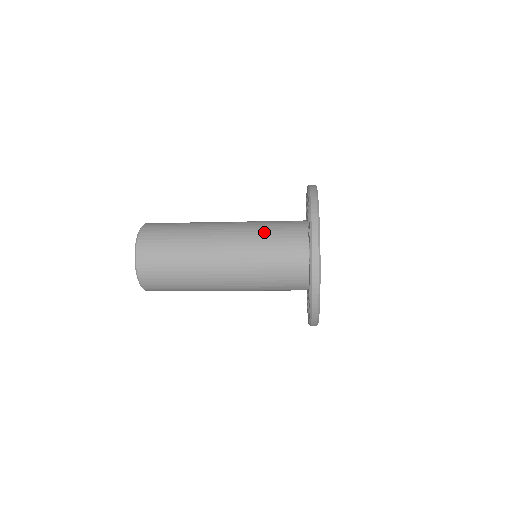
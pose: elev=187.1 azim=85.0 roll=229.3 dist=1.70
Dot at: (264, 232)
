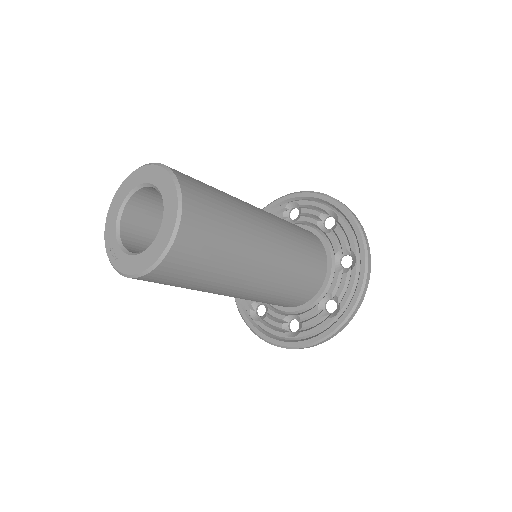
Dot at: (293, 227)
